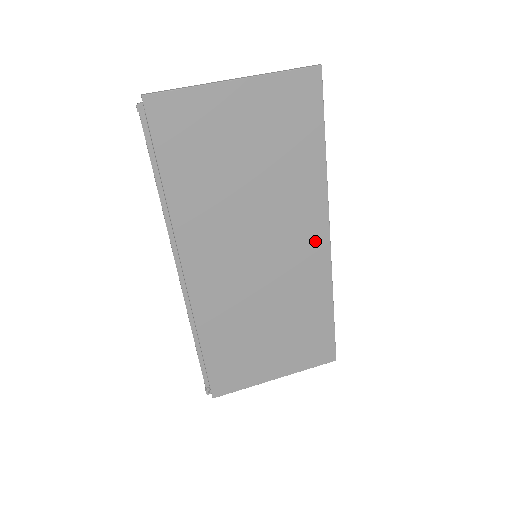
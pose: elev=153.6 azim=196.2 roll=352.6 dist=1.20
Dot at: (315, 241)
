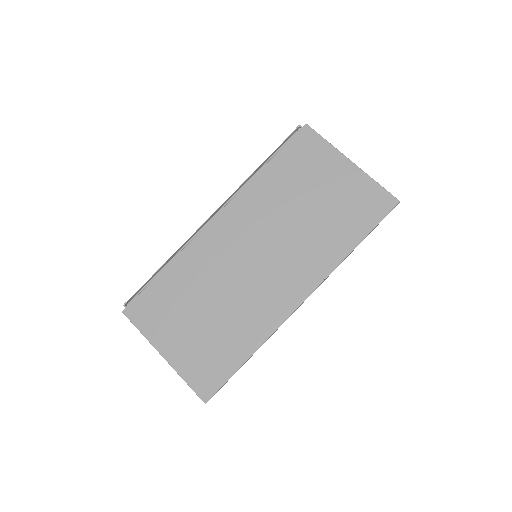
Dot at: (294, 291)
